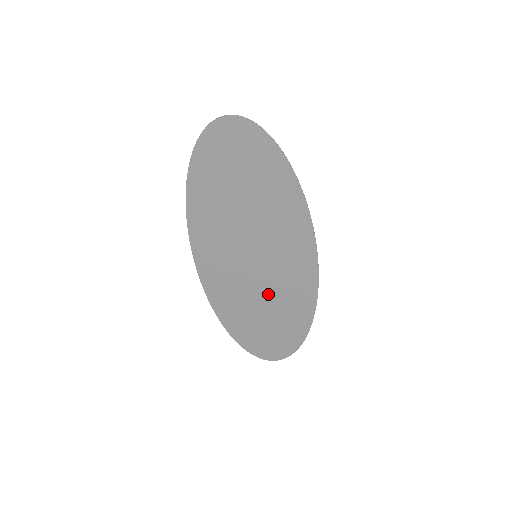
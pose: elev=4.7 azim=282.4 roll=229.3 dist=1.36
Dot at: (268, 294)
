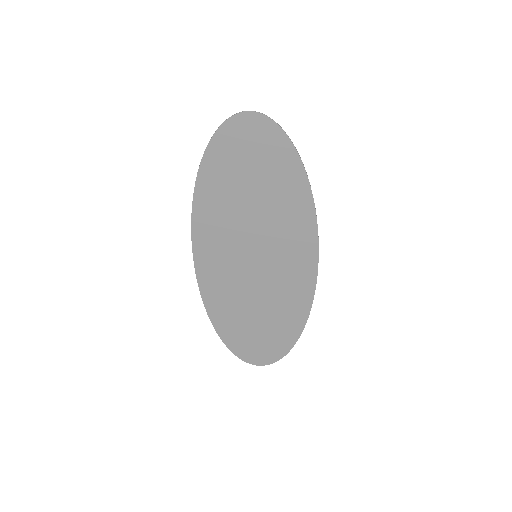
Dot at: (264, 295)
